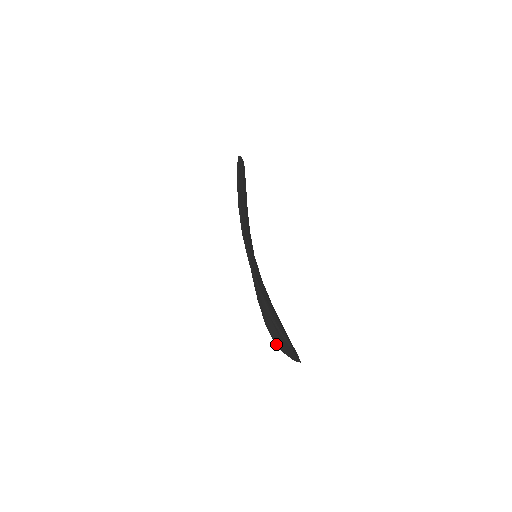
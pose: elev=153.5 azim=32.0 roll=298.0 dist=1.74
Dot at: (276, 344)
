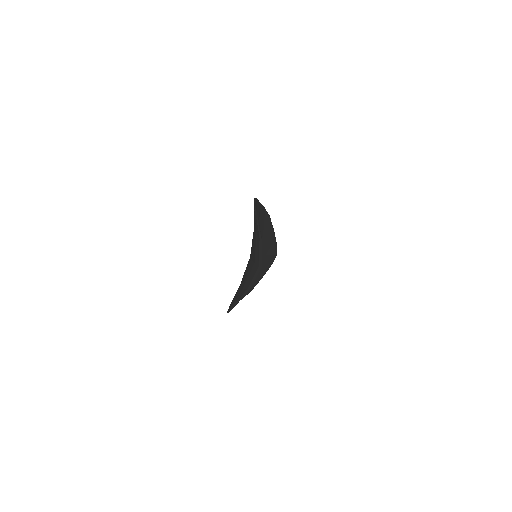
Dot at: (231, 309)
